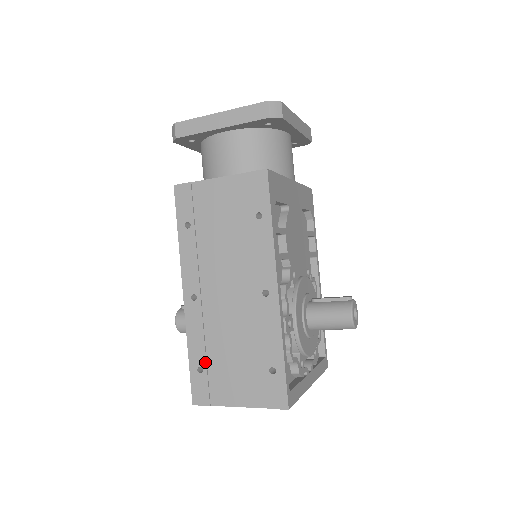
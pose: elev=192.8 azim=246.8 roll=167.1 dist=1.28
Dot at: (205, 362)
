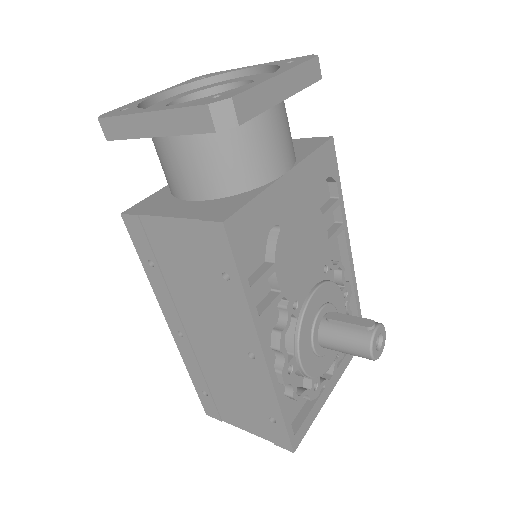
Dot at: (207, 389)
